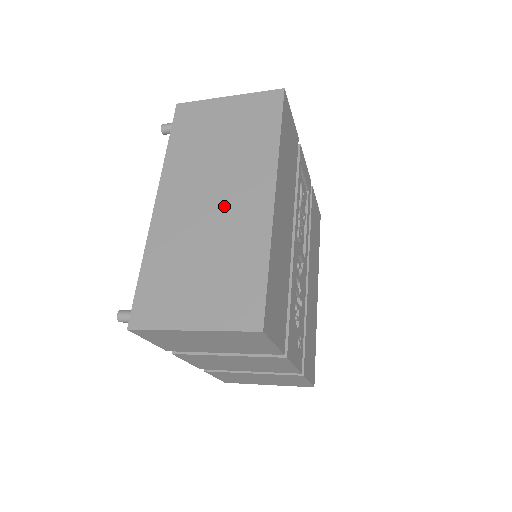
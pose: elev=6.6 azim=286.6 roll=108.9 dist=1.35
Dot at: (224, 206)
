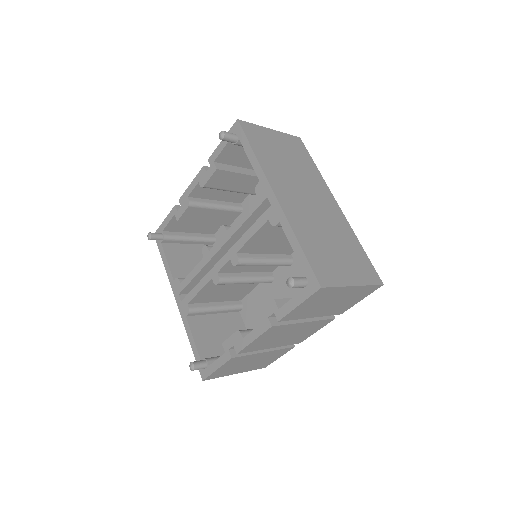
Dot at: (319, 207)
